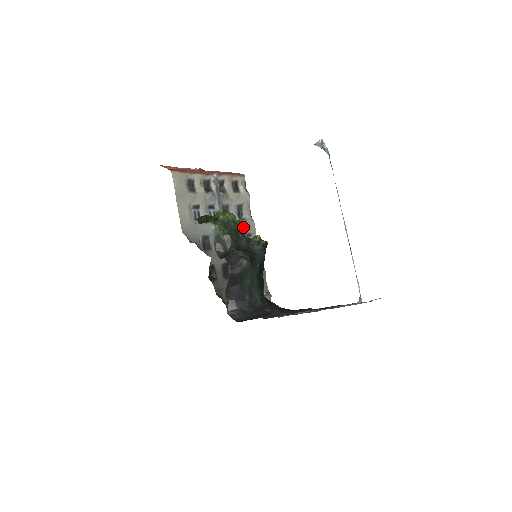
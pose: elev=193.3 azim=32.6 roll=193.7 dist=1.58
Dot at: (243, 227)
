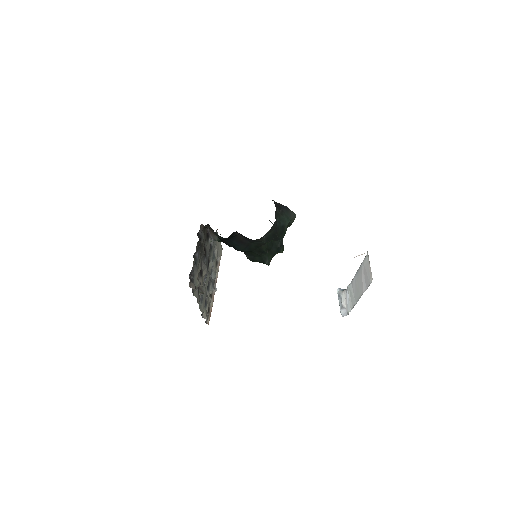
Dot at: occluded
